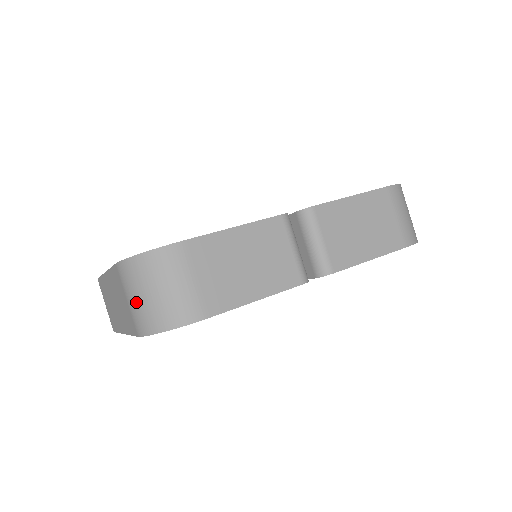
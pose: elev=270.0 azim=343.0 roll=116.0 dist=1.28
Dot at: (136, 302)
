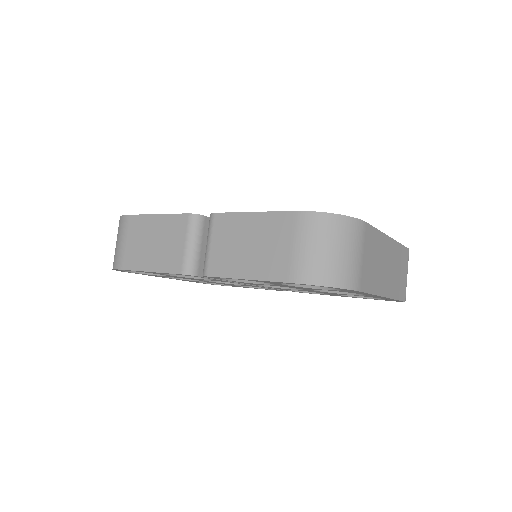
Dot at: occluded
